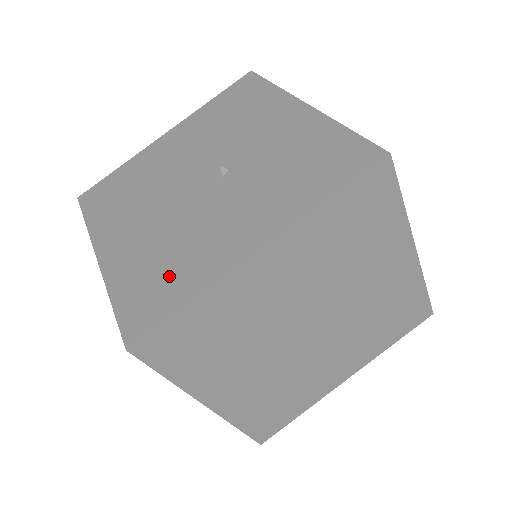
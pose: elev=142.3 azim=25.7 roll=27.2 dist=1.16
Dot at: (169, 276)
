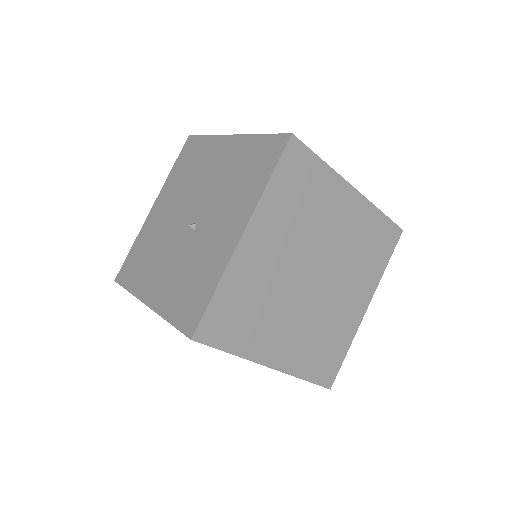
Dot at: (139, 265)
